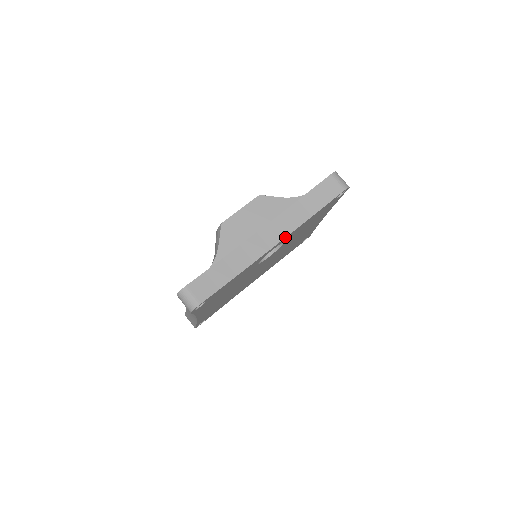
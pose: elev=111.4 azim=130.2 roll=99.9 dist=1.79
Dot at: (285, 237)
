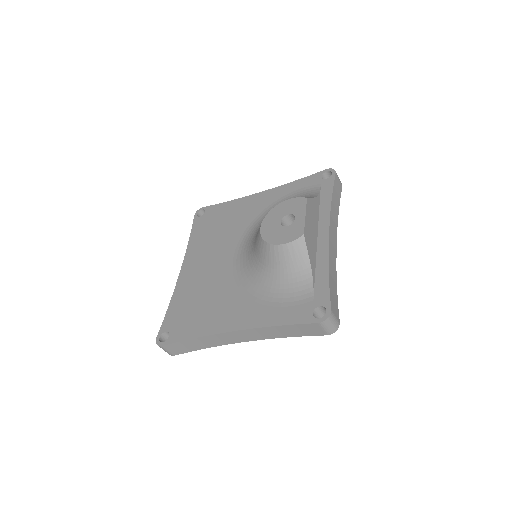
Dot at: occluded
